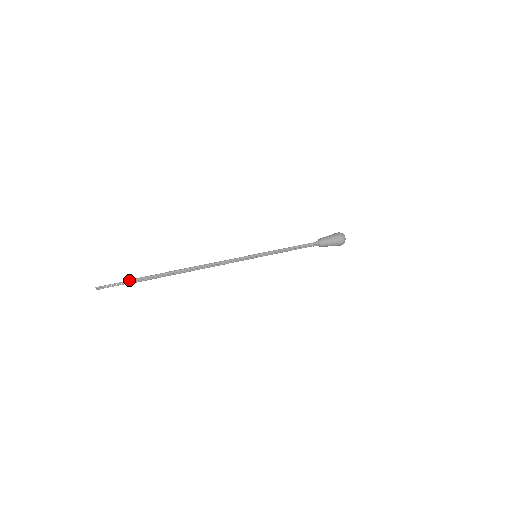
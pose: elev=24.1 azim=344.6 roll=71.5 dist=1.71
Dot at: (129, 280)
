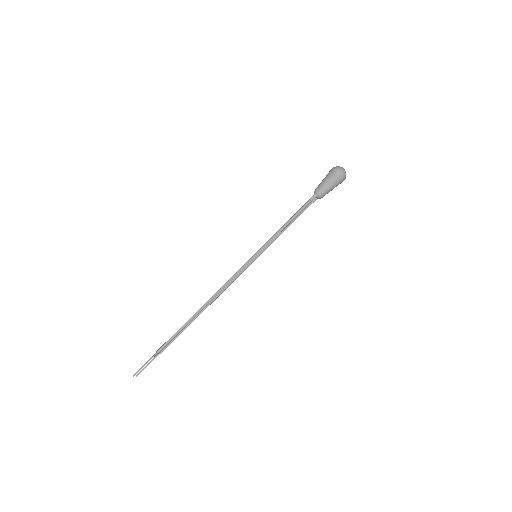
Dot at: (155, 353)
